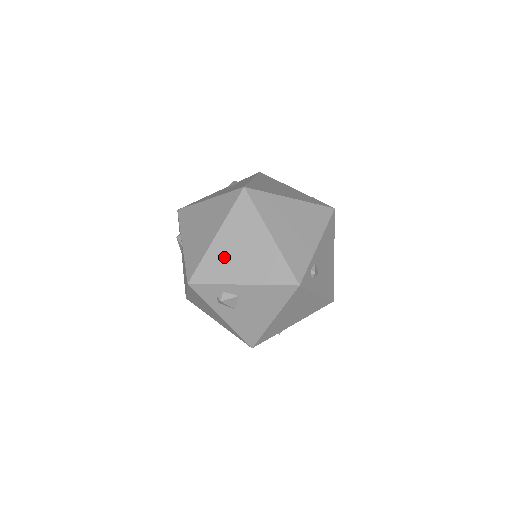
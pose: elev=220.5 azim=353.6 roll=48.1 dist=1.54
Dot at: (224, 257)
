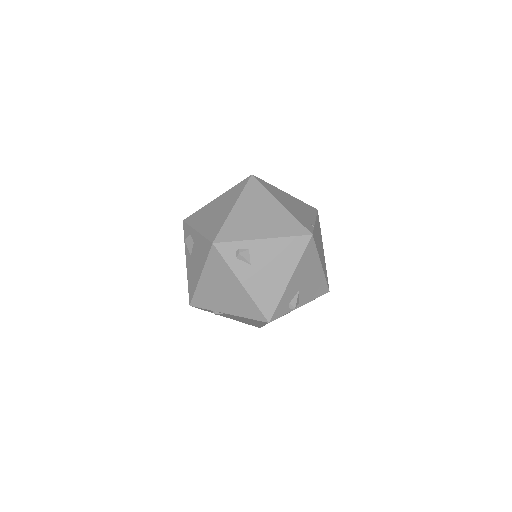
Dot at: (207, 212)
